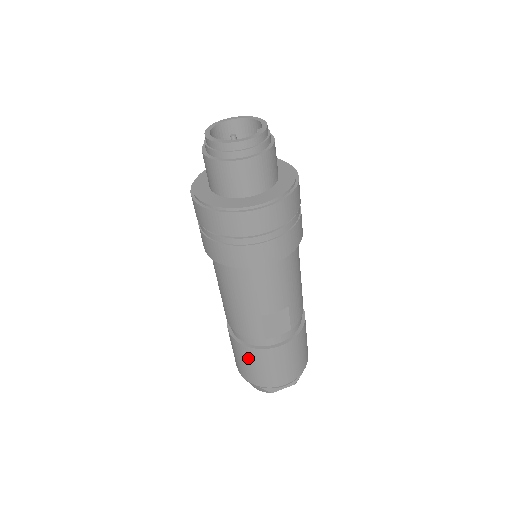
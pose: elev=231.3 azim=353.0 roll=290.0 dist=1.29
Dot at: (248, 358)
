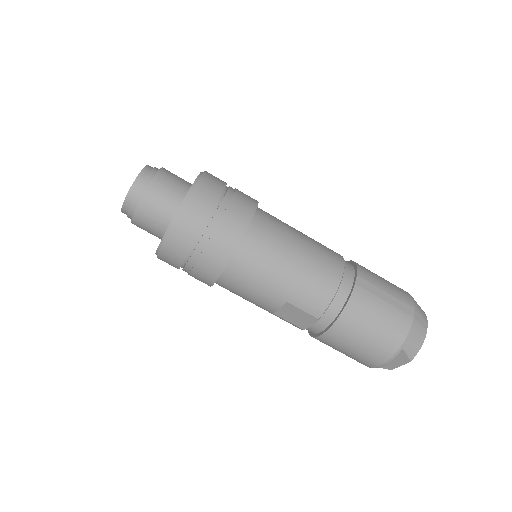
Dot at: occluded
